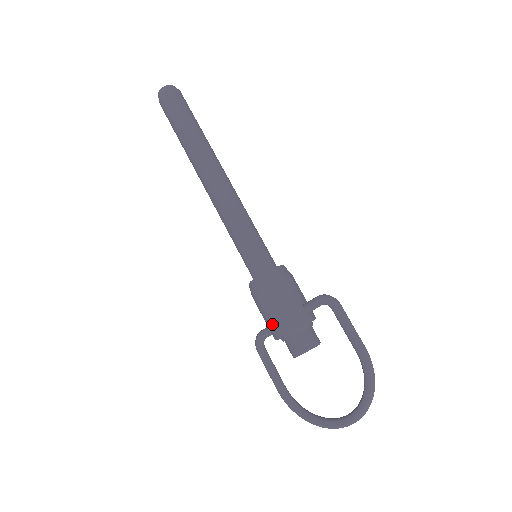
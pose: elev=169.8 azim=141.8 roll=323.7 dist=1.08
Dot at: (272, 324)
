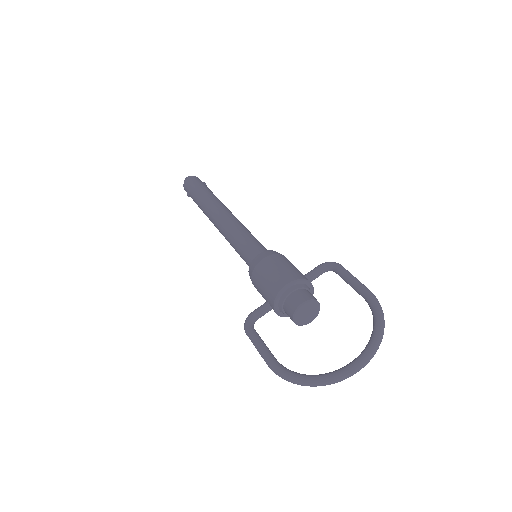
Dot at: (276, 279)
